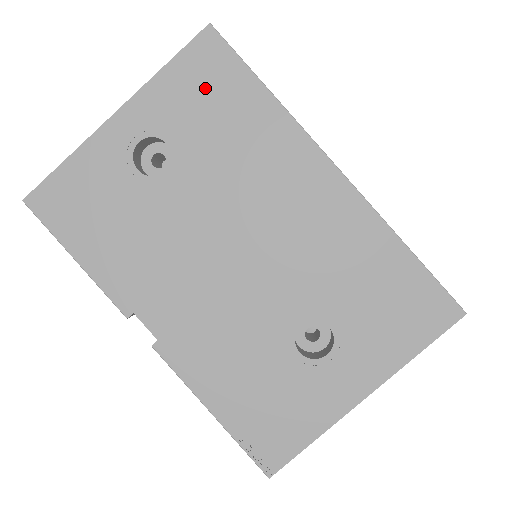
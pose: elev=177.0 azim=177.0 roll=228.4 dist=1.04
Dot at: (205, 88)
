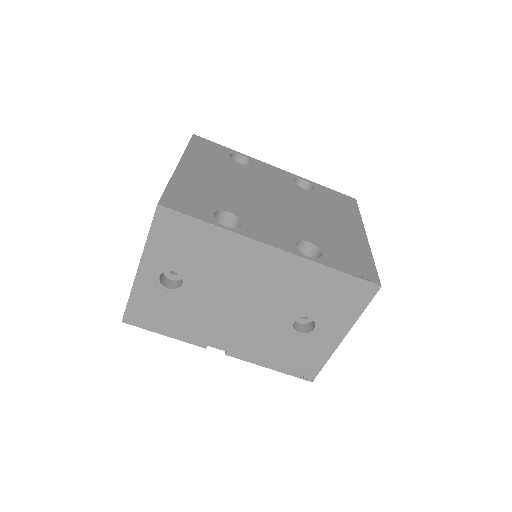
Dot at: (177, 238)
